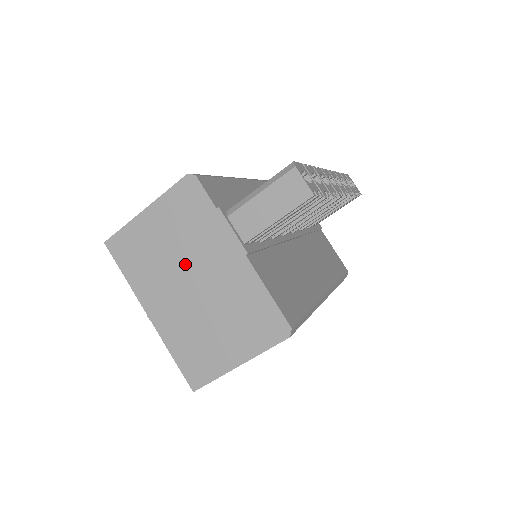
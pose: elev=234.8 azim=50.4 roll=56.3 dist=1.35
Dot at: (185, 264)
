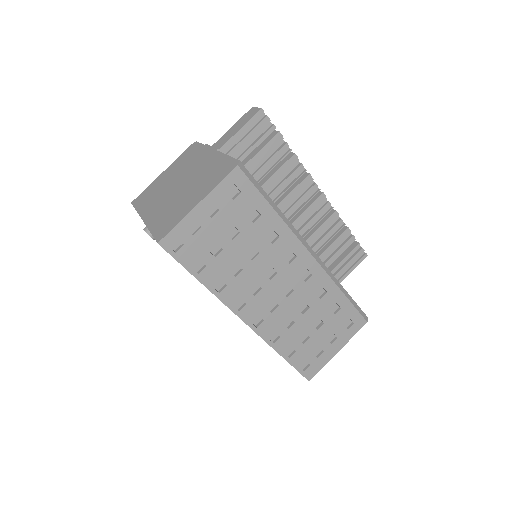
Dot at: (178, 179)
